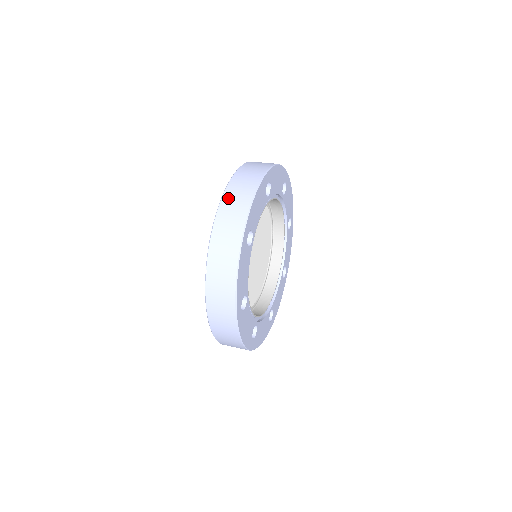
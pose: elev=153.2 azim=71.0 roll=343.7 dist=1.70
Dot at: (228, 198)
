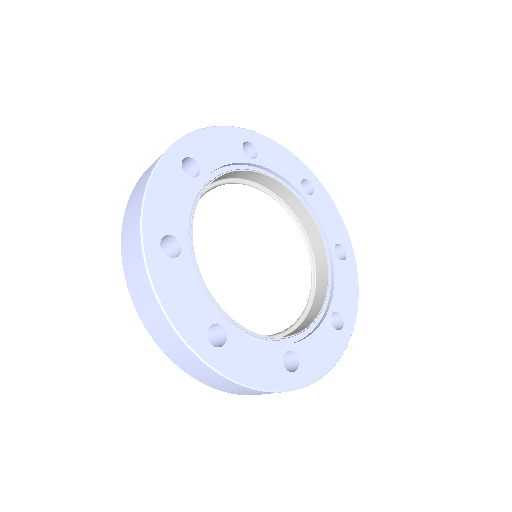
Dot at: occluded
